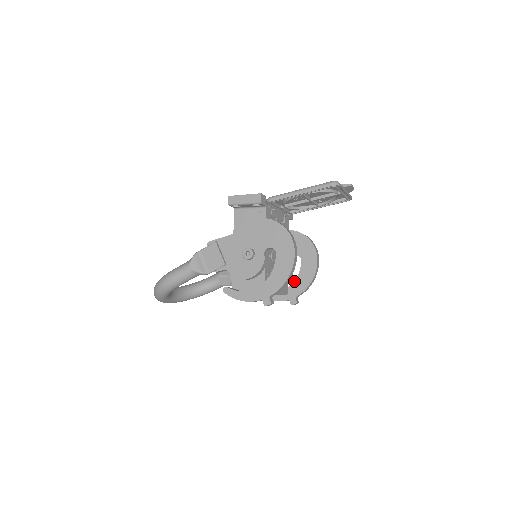
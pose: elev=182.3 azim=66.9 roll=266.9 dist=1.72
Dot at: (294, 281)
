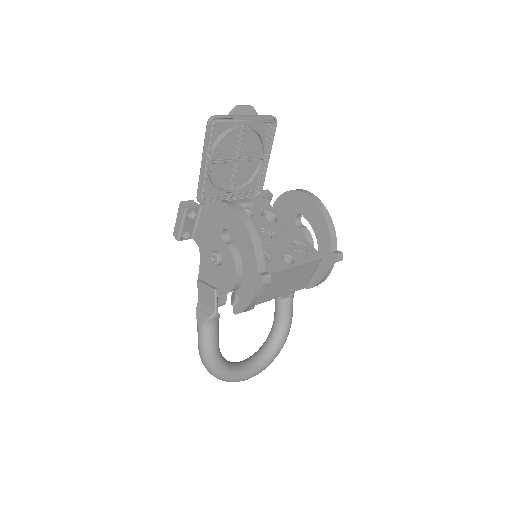
Dot at: occluded
